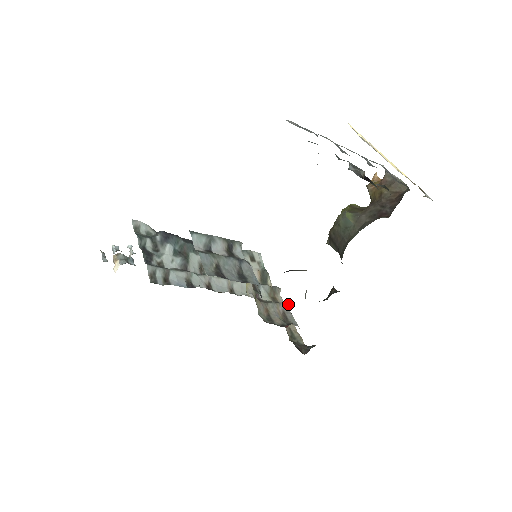
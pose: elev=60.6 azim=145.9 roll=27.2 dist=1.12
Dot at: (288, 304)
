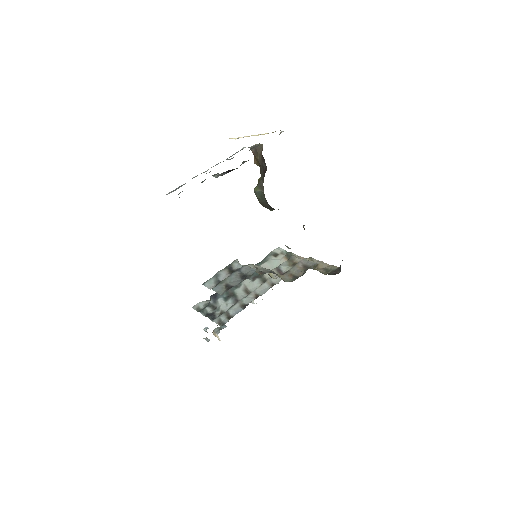
Dot at: (304, 258)
